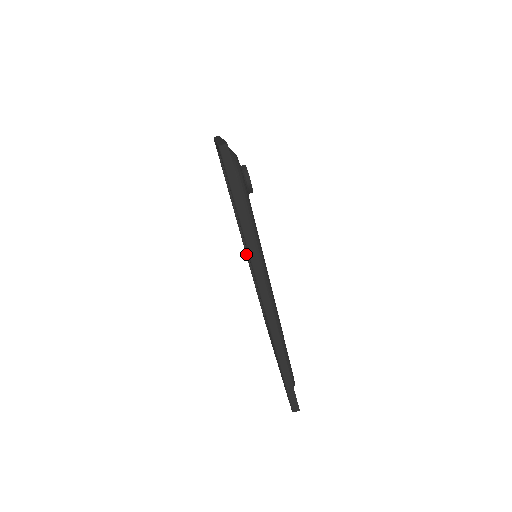
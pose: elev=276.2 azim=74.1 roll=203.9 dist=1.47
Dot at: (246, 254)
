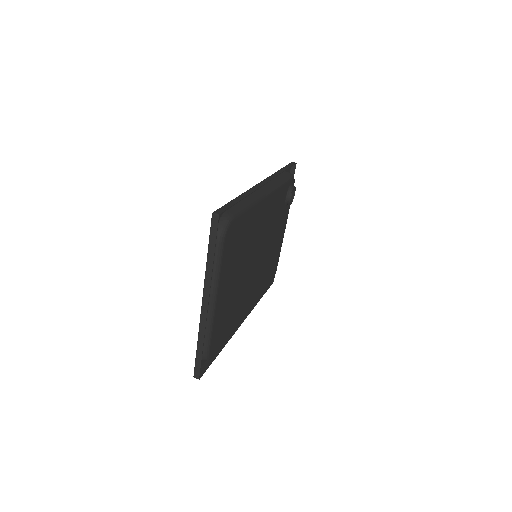
Dot at: occluded
